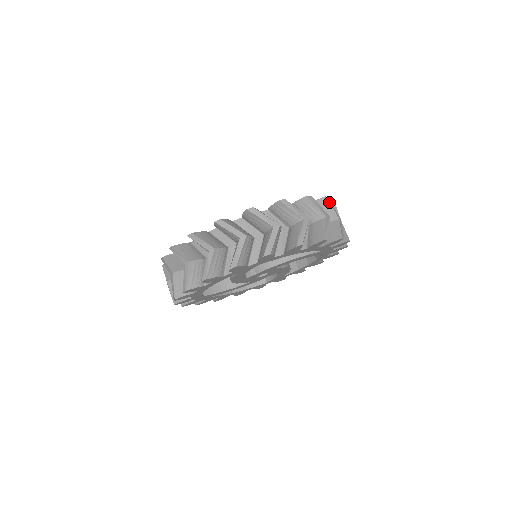
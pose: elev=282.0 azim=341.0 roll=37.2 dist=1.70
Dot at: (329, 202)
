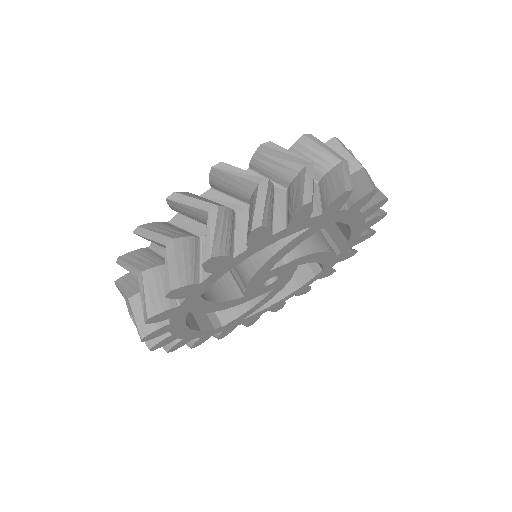
Dot at: occluded
